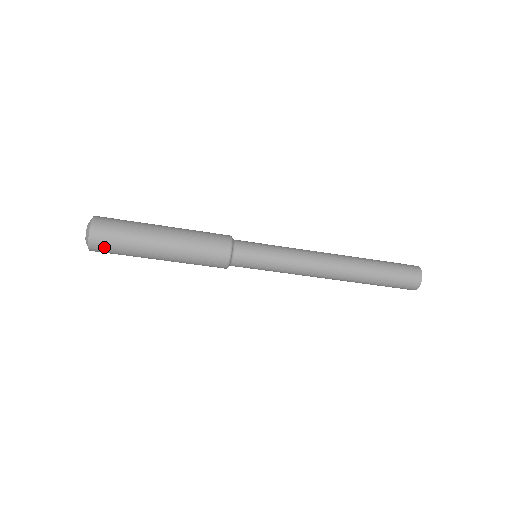
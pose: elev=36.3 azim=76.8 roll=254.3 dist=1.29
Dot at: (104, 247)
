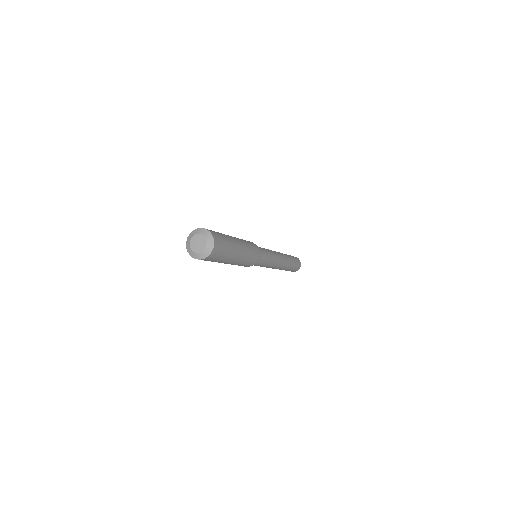
Dot at: occluded
